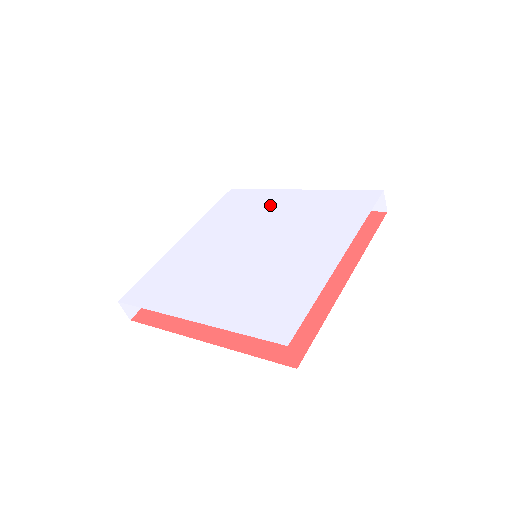
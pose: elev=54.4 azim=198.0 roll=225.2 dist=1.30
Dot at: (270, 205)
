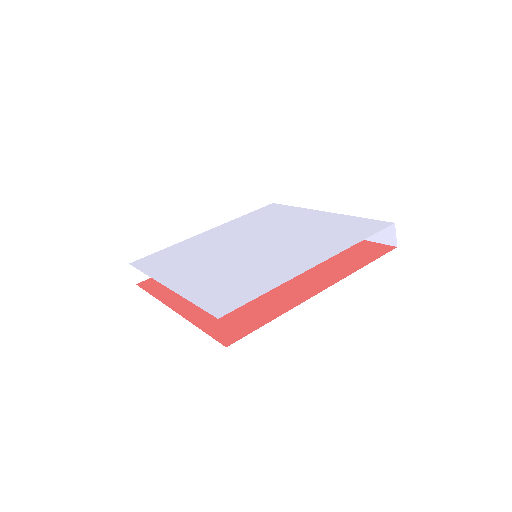
Dot at: (292, 219)
